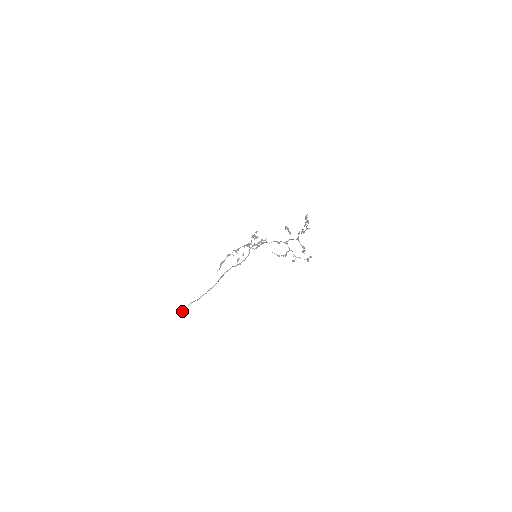
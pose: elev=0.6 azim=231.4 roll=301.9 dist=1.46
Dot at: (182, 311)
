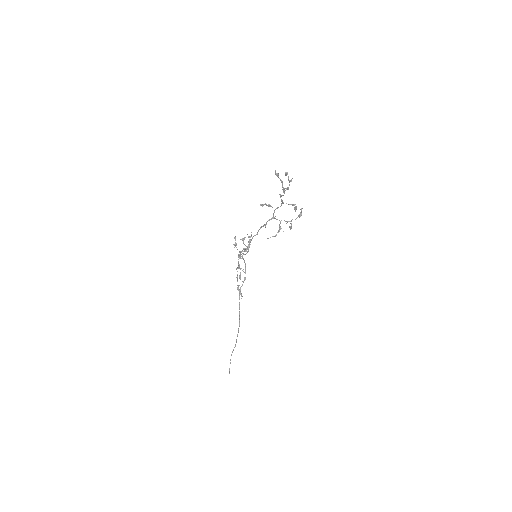
Dot at: occluded
